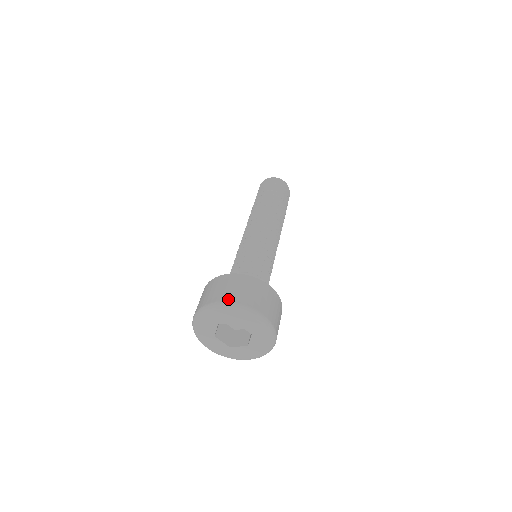
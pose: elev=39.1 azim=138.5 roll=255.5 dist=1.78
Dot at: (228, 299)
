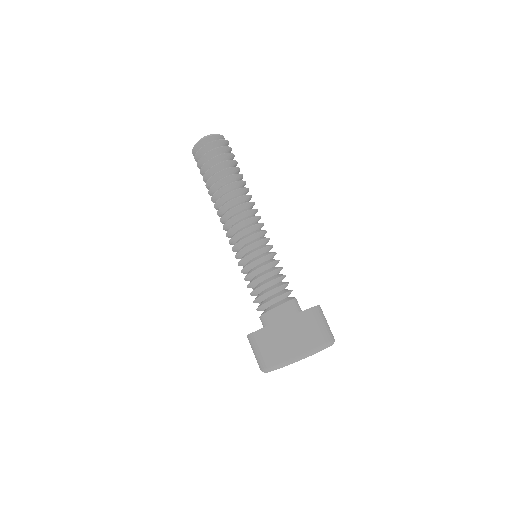
Dot at: (295, 354)
